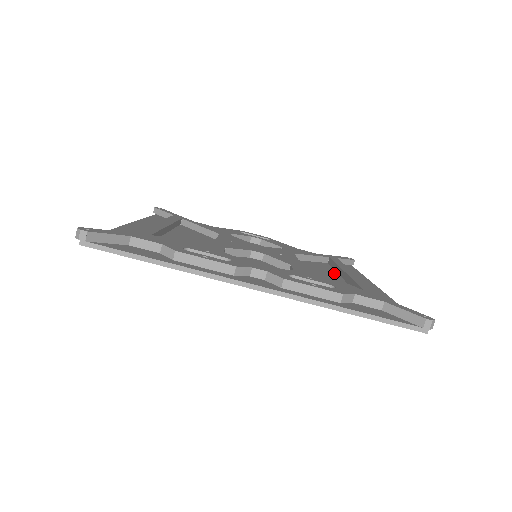
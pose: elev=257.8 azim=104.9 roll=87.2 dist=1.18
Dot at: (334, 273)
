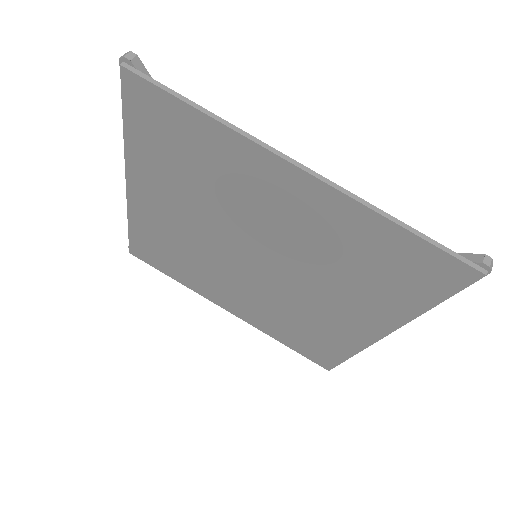
Dot at: occluded
